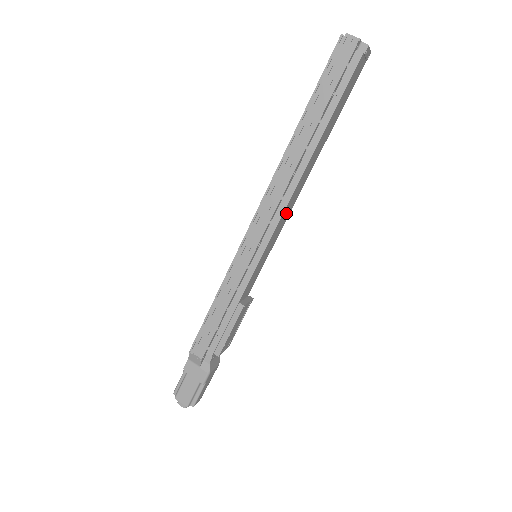
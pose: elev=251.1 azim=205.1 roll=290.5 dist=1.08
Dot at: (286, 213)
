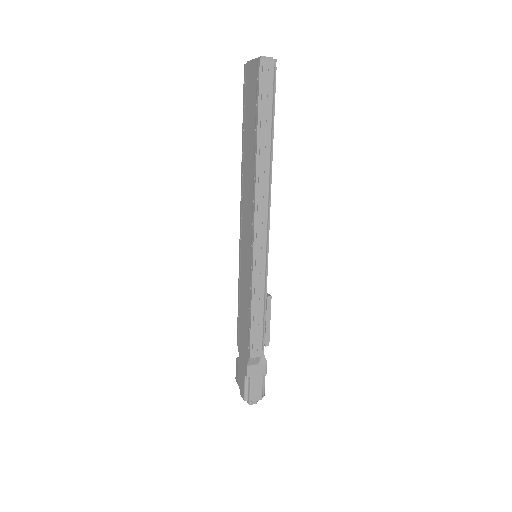
Dot at: occluded
